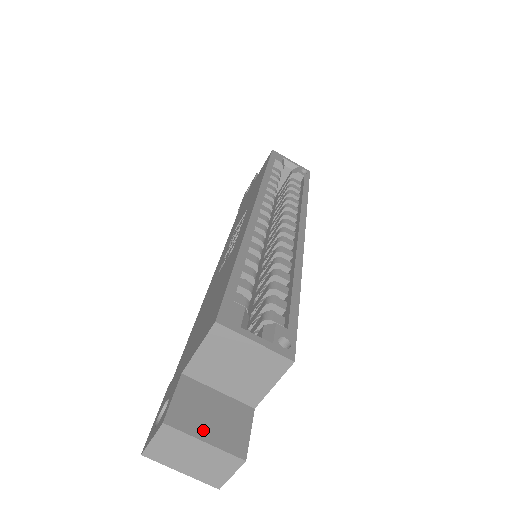
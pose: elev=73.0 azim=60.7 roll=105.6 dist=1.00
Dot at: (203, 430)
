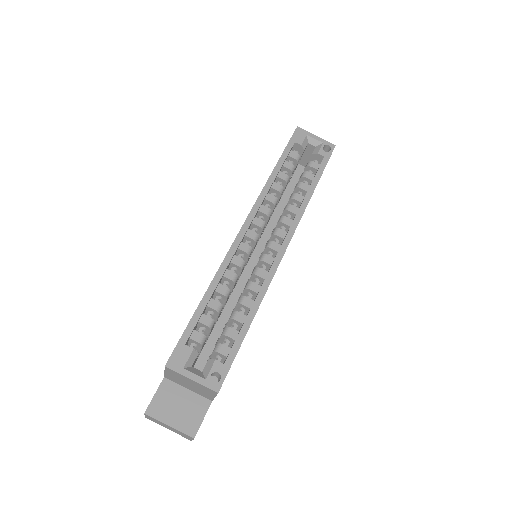
Dot at: (170, 418)
